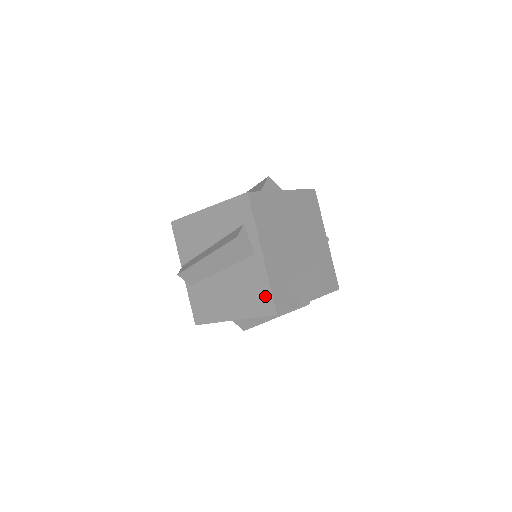
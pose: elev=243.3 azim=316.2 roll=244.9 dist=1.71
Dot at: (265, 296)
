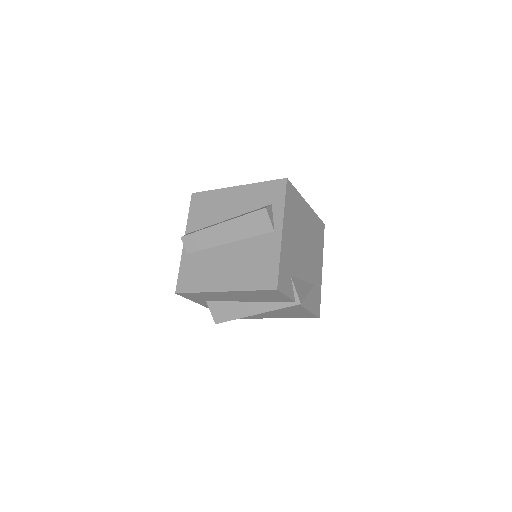
Dot at: (270, 271)
